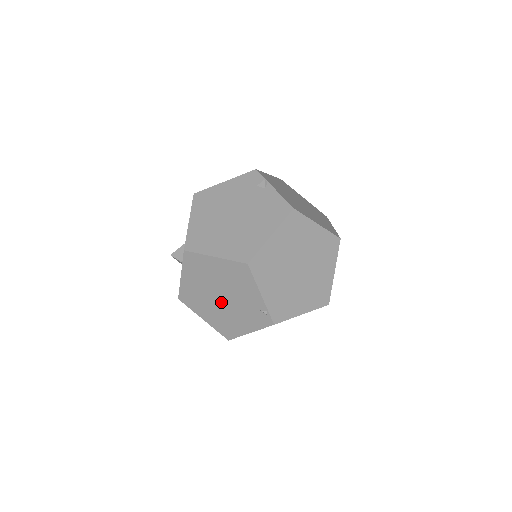
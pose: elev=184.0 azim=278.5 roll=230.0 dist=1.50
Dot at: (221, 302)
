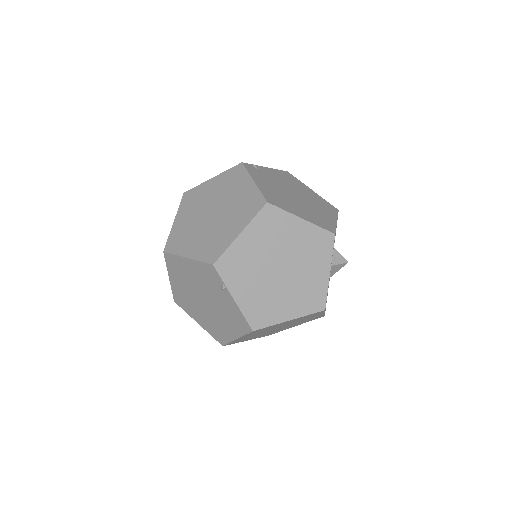
Dot at: occluded
